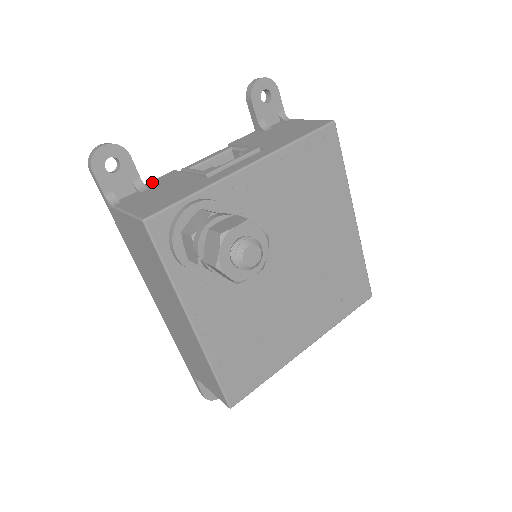
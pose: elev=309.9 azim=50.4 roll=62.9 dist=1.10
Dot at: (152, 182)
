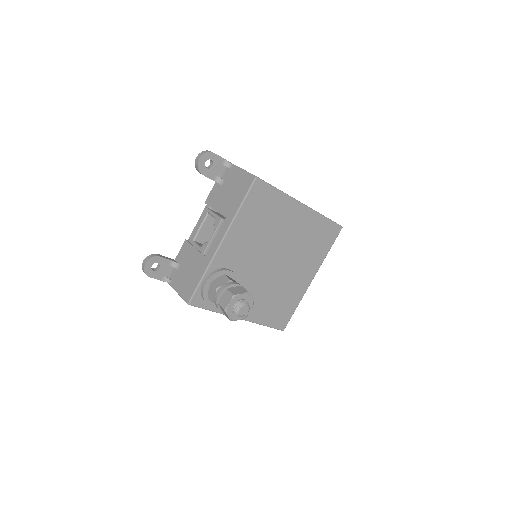
Dot at: (179, 256)
